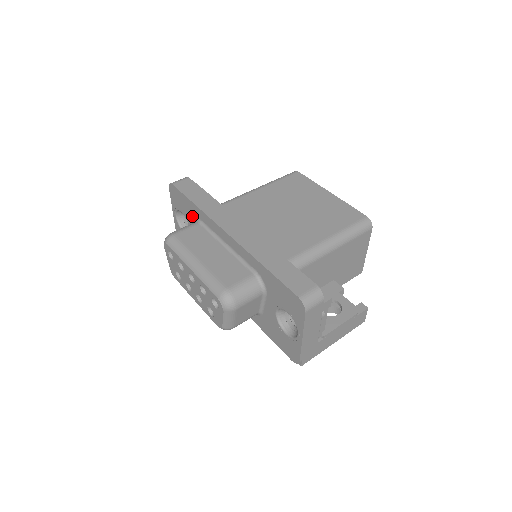
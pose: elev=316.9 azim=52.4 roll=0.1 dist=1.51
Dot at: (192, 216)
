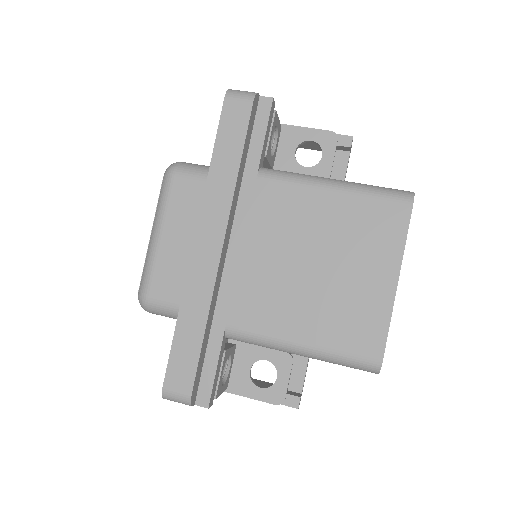
Dot at: occluded
